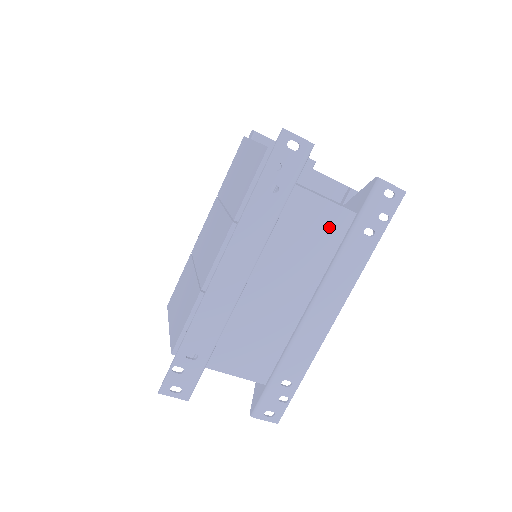
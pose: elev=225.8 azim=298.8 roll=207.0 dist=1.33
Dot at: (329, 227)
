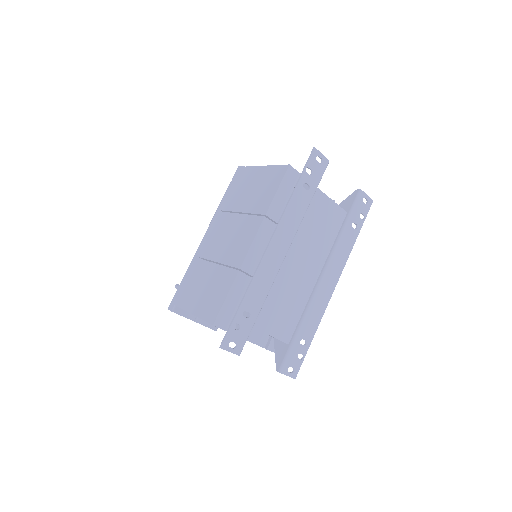
Dot at: (332, 220)
